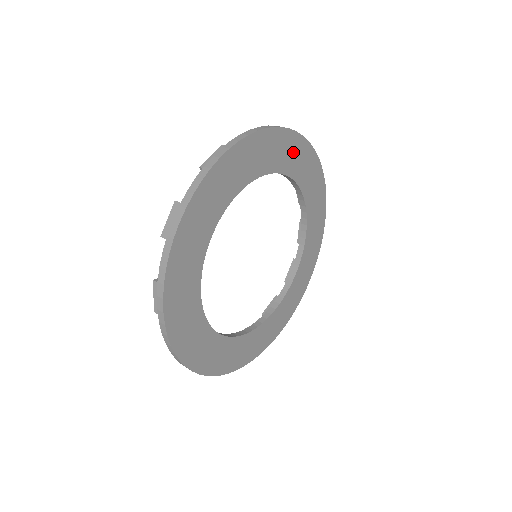
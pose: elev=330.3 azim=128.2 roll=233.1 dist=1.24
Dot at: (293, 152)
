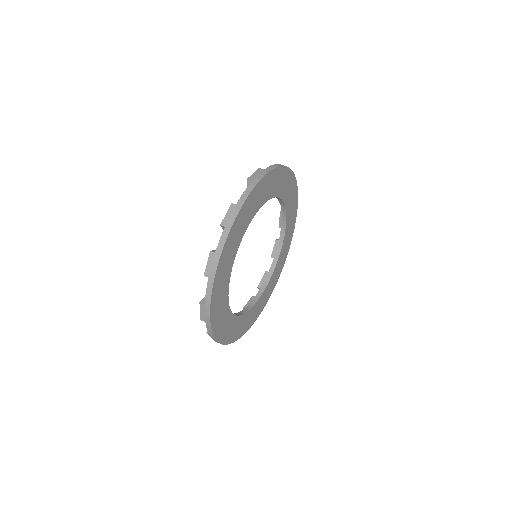
Dot at: (257, 196)
